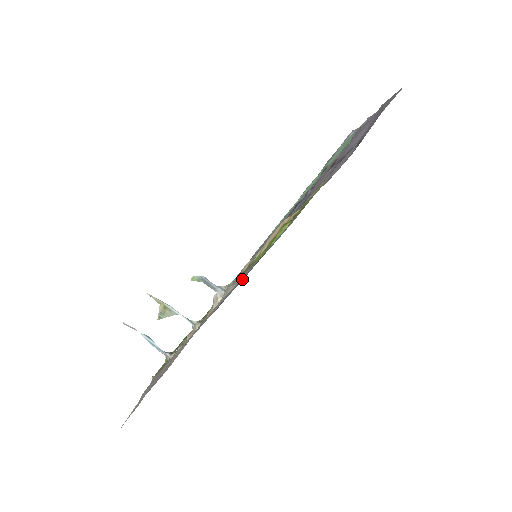
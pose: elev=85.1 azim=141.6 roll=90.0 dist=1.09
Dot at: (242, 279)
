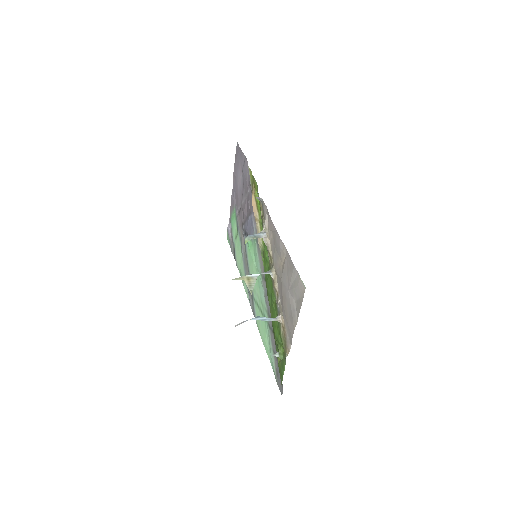
Dot at: (263, 267)
